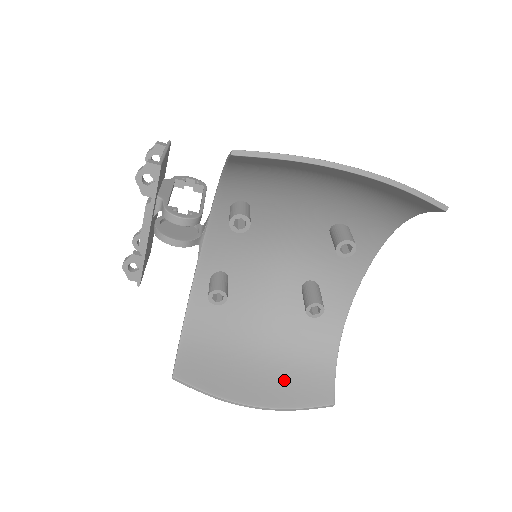
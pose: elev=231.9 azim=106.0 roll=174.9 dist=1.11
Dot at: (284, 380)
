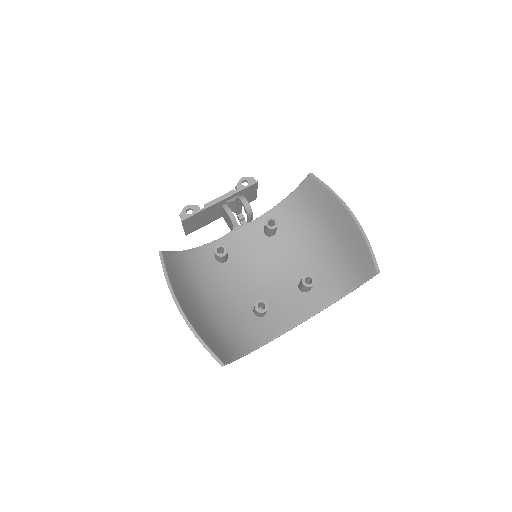
Dot at: (206, 328)
